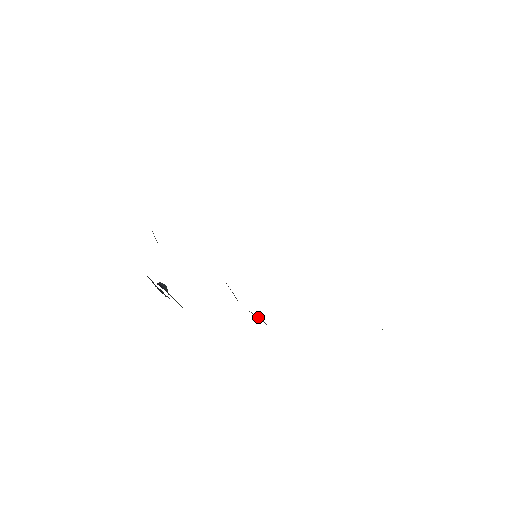
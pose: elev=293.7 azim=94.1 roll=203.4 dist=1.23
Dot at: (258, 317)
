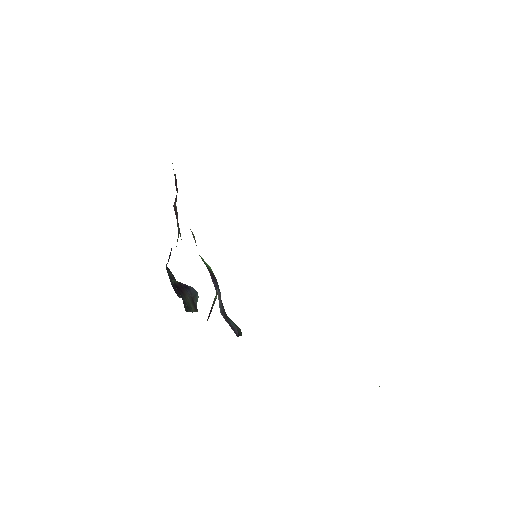
Dot at: (234, 325)
